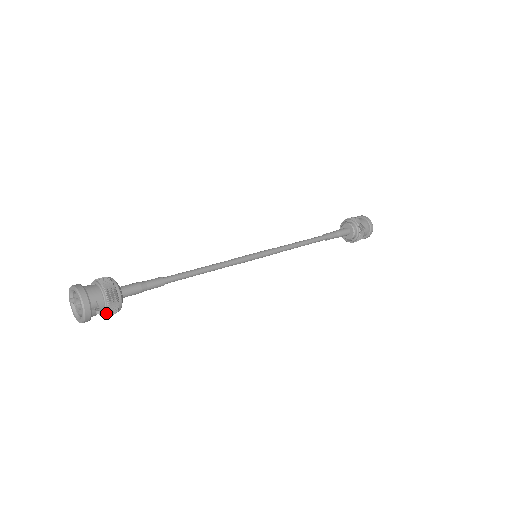
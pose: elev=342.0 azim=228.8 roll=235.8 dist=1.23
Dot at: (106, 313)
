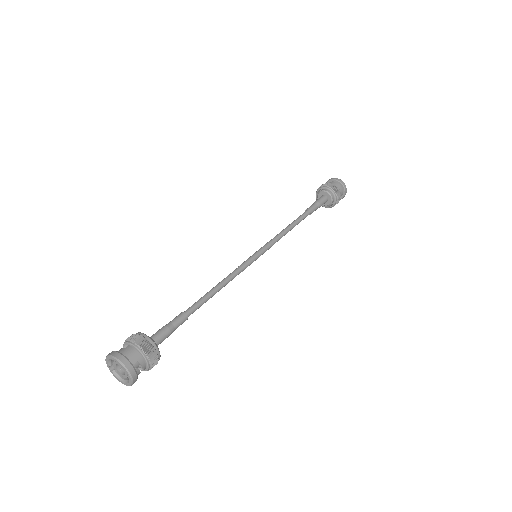
Dot at: (149, 368)
